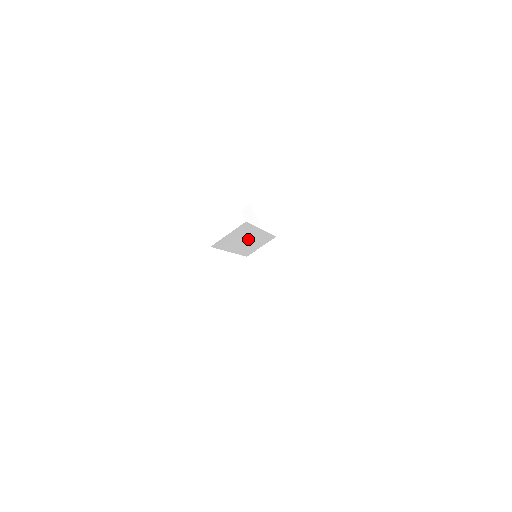
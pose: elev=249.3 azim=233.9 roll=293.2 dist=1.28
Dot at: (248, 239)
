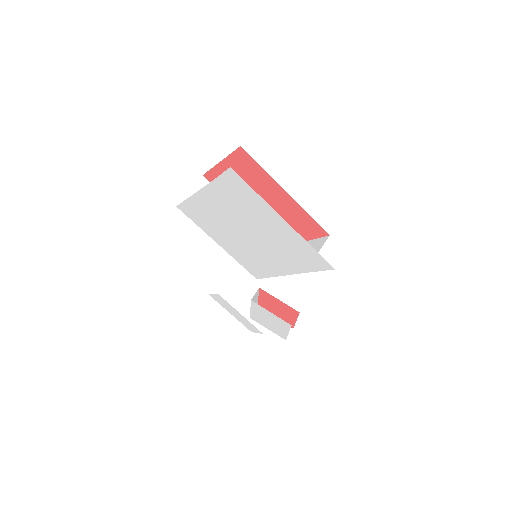
Dot at: occluded
